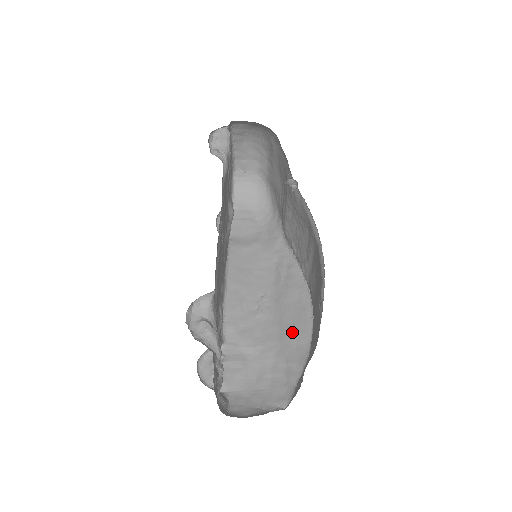
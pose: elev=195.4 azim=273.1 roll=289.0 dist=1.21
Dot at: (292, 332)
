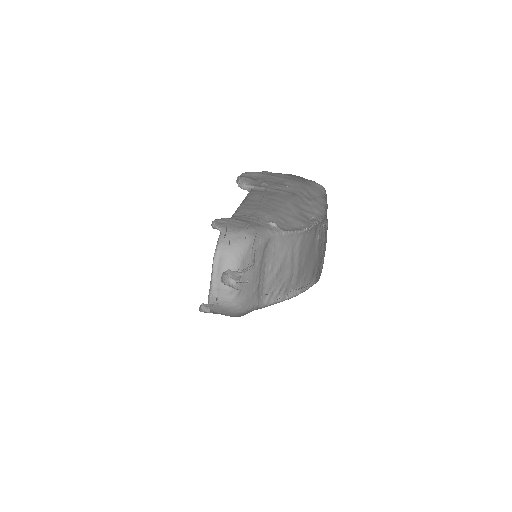
Dot at: occluded
